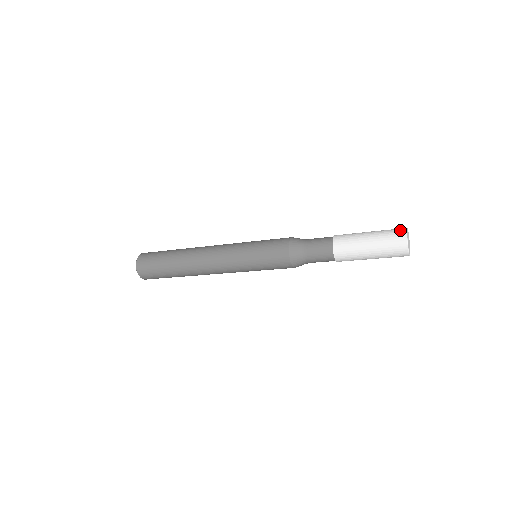
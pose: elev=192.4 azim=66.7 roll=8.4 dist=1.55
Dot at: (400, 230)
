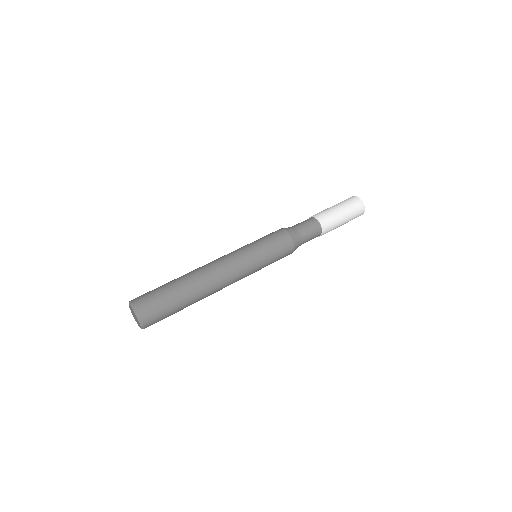
Dot at: (362, 209)
